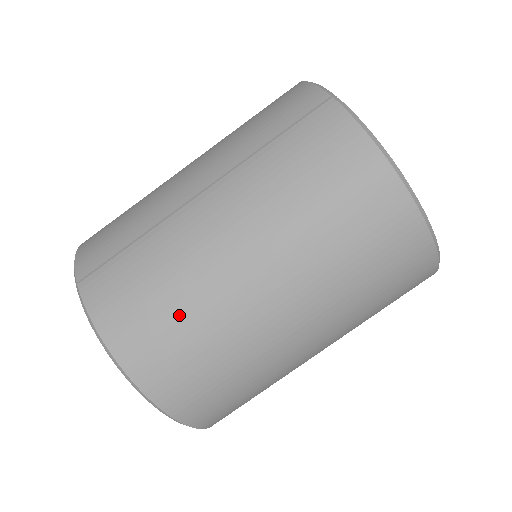
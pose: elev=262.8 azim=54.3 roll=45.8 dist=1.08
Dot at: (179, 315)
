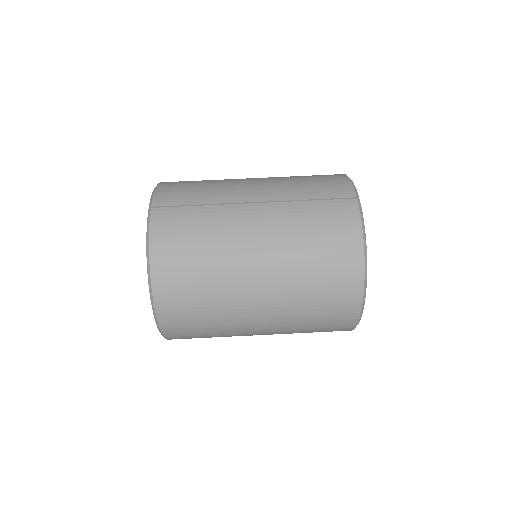
Dot at: (202, 262)
